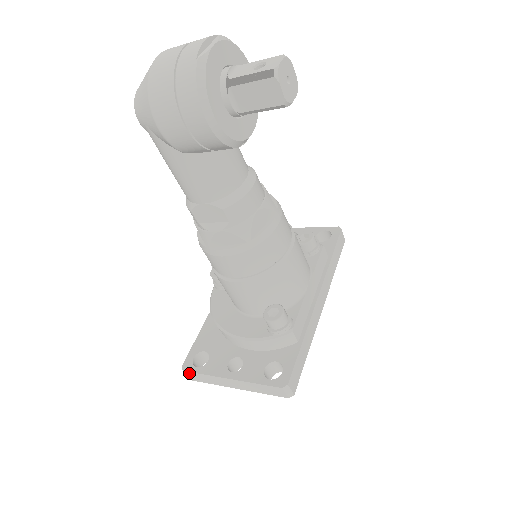
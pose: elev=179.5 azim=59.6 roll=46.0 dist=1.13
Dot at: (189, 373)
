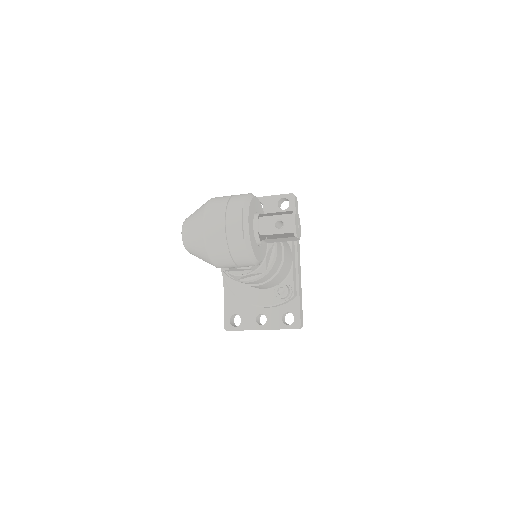
Dot at: occluded
